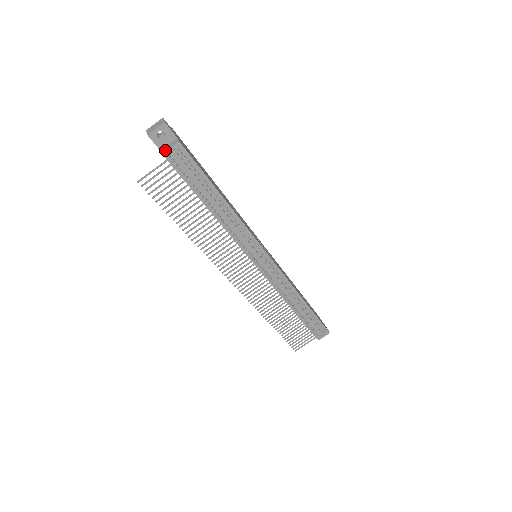
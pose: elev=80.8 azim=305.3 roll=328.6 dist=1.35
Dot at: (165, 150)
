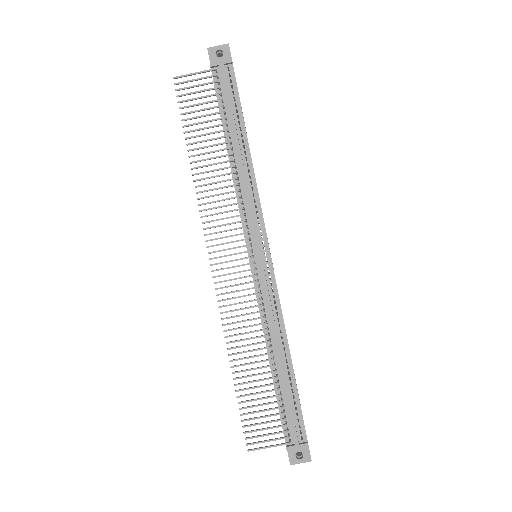
Dot at: (215, 63)
